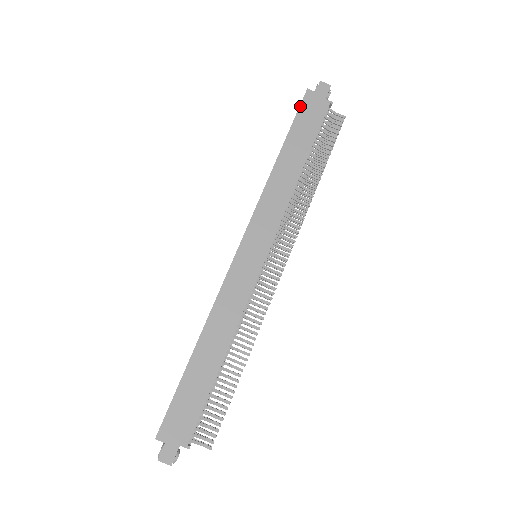
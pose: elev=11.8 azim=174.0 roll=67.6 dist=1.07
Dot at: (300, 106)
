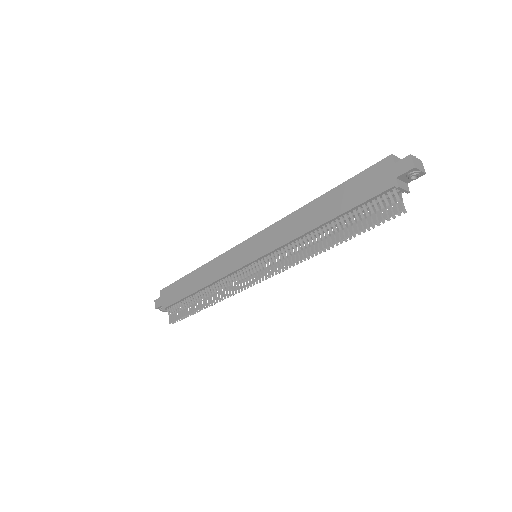
Dot at: (370, 167)
